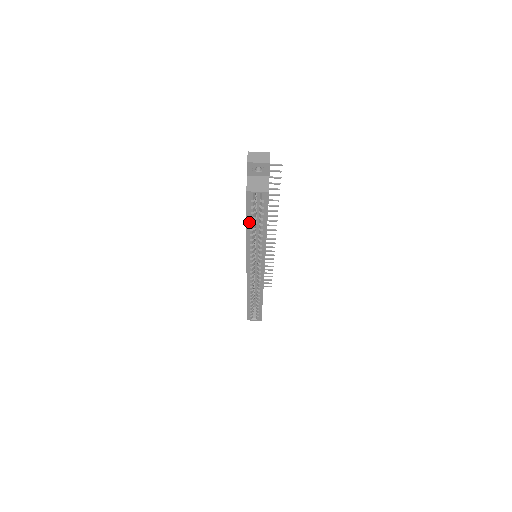
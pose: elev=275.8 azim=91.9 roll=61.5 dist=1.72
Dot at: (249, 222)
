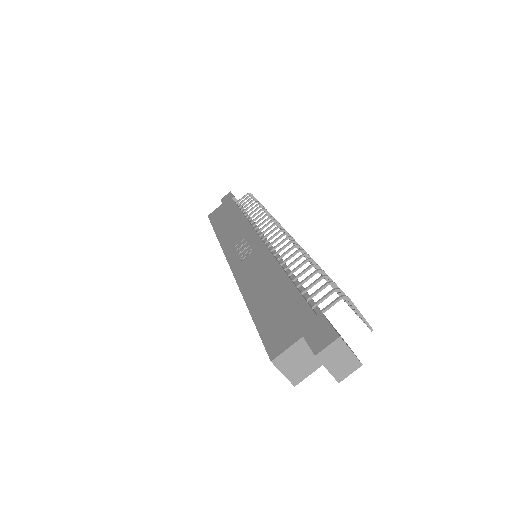
Dot at: (255, 320)
